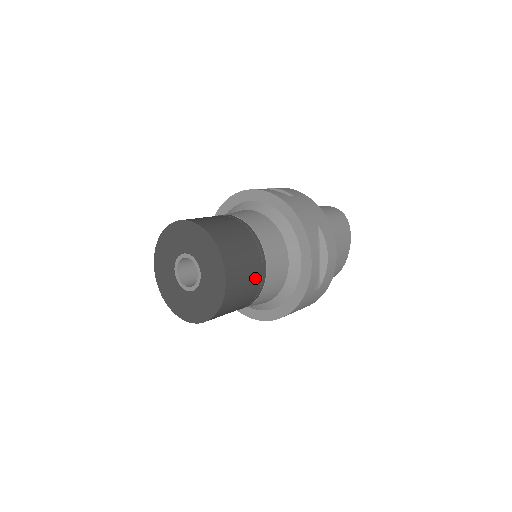
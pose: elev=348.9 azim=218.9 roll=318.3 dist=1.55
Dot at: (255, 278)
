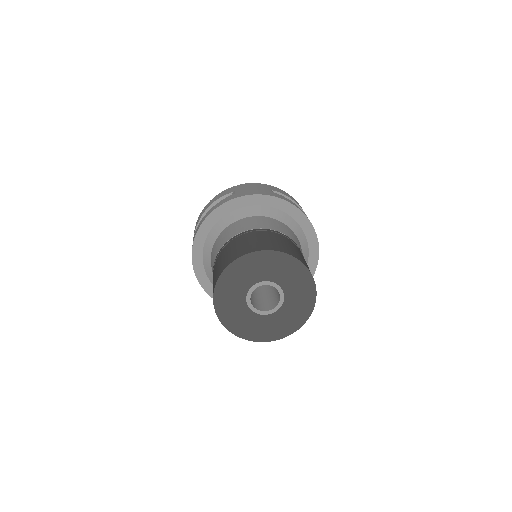
Dot at: (300, 252)
